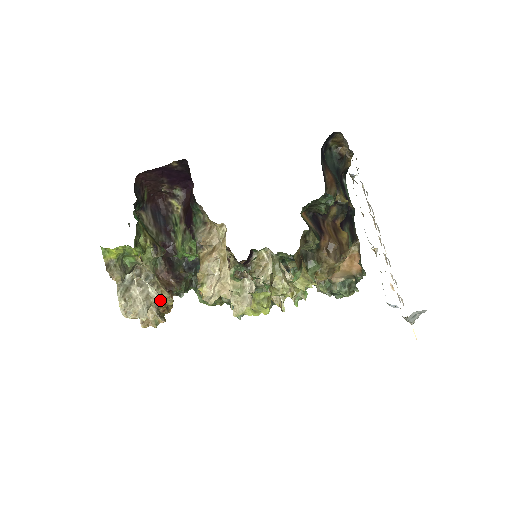
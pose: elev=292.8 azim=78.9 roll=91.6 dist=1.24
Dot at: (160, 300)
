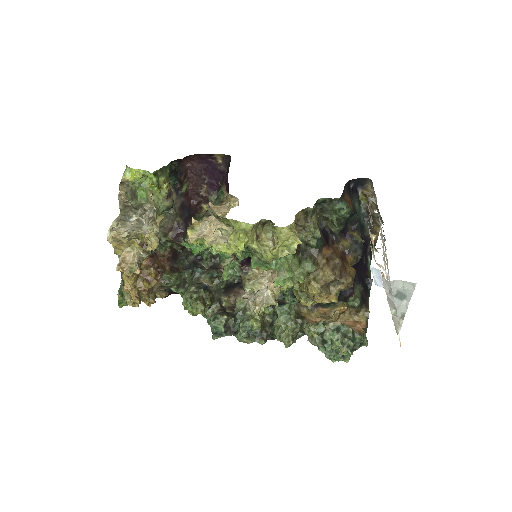
Dot at: (148, 232)
